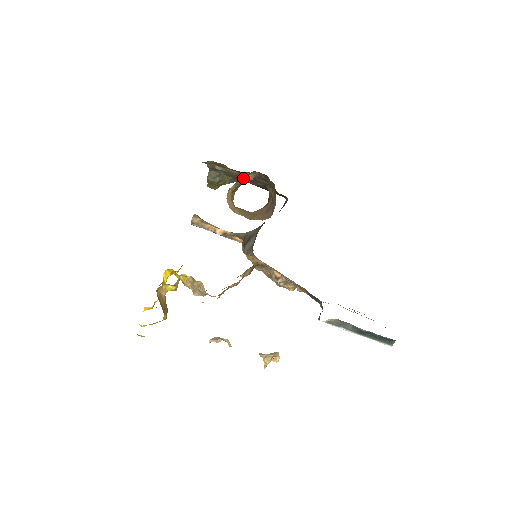
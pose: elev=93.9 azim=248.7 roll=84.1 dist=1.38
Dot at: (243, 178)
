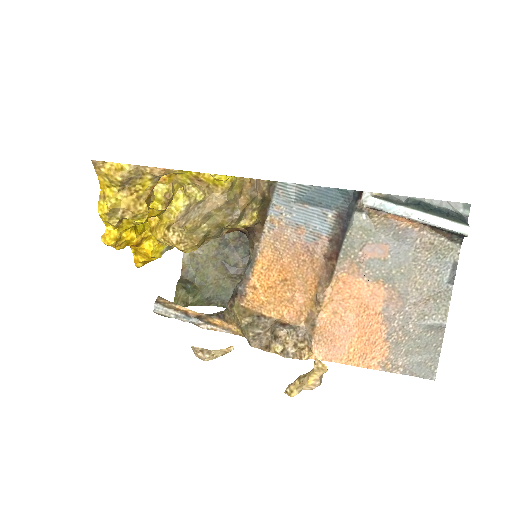
Dot at: (222, 266)
